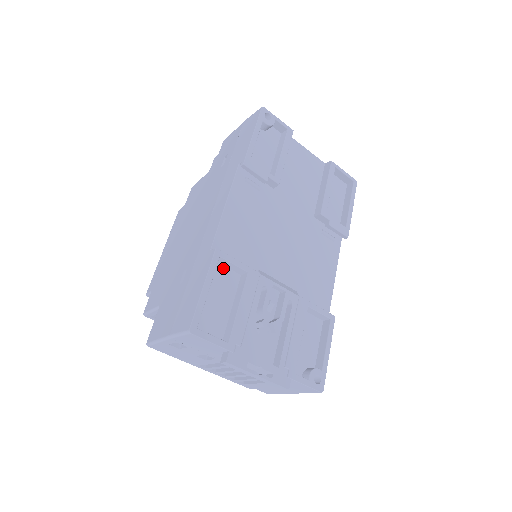
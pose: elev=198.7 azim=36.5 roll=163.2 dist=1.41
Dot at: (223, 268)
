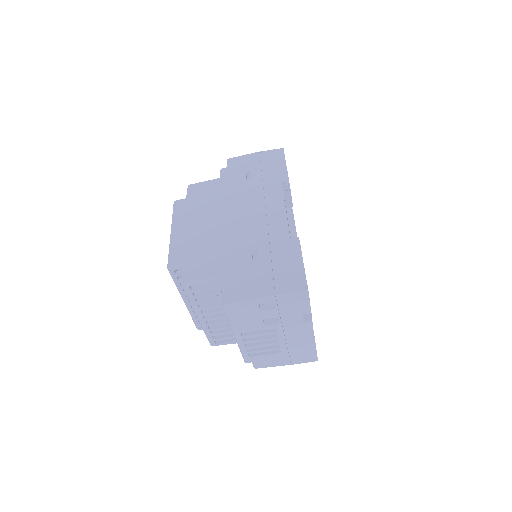
Dot at: occluded
